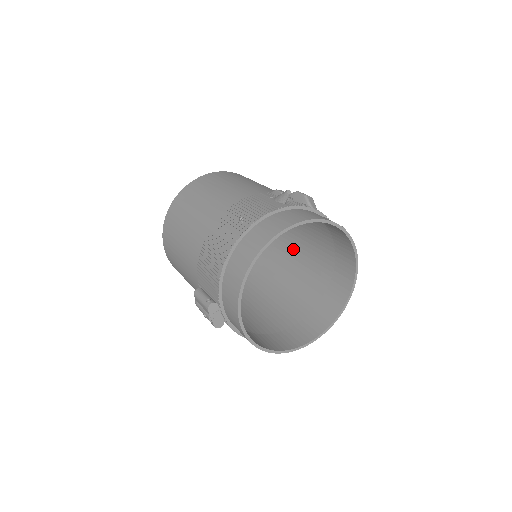
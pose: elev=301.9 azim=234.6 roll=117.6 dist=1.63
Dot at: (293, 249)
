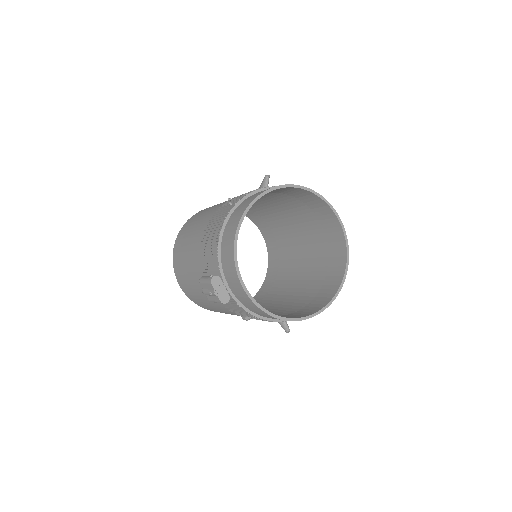
Dot at: (294, 260)
